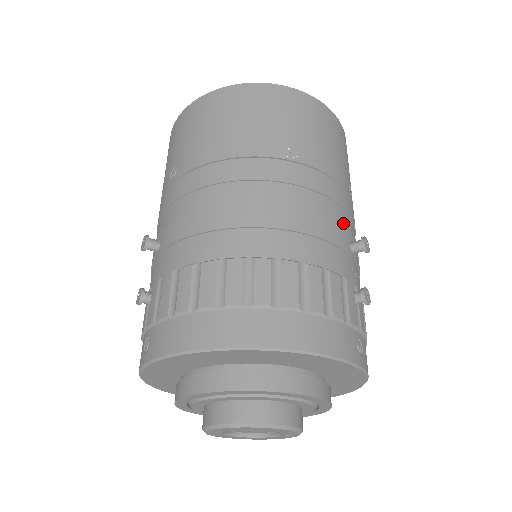
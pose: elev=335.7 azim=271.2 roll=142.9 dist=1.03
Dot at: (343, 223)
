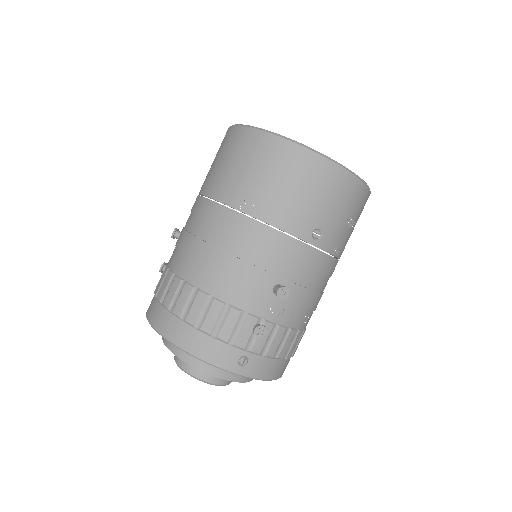
Dot at: (275, 269)
